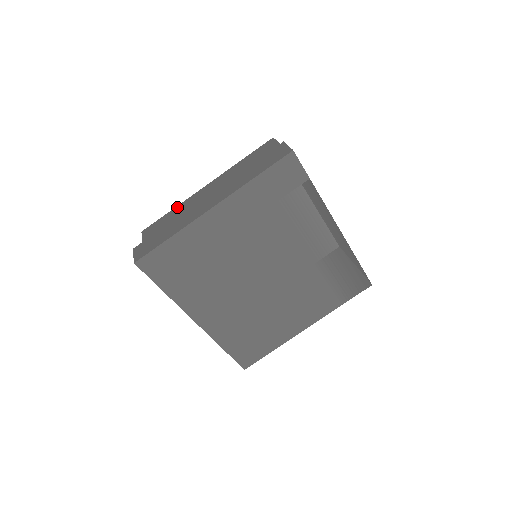
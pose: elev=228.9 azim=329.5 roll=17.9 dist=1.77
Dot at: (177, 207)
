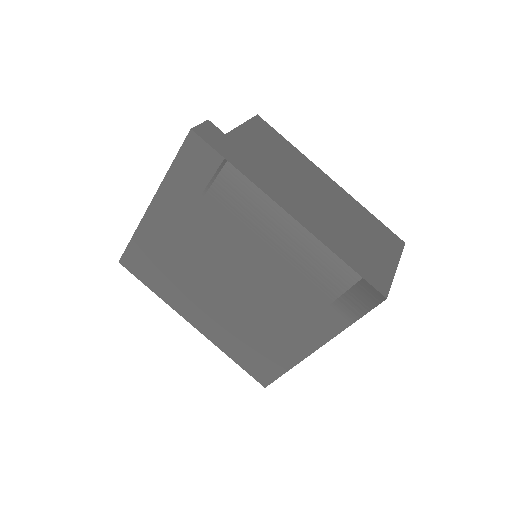
Dot at: occluded
